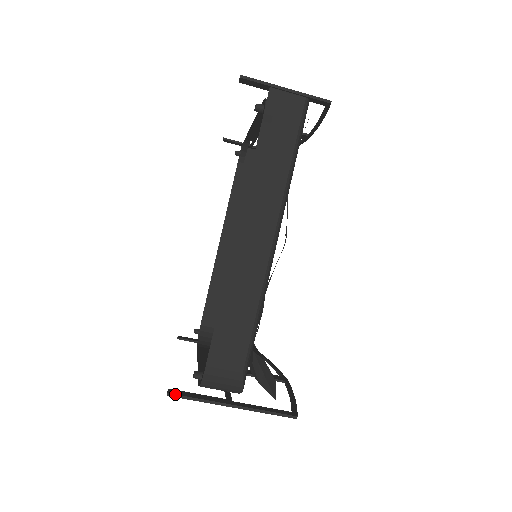
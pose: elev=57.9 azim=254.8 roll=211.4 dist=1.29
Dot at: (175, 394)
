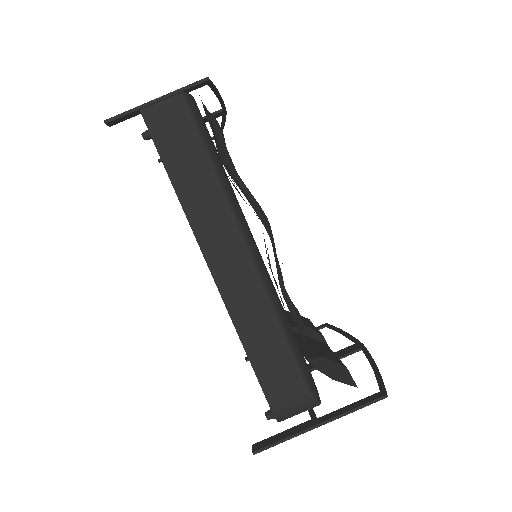
Dot at: (260, 449)
